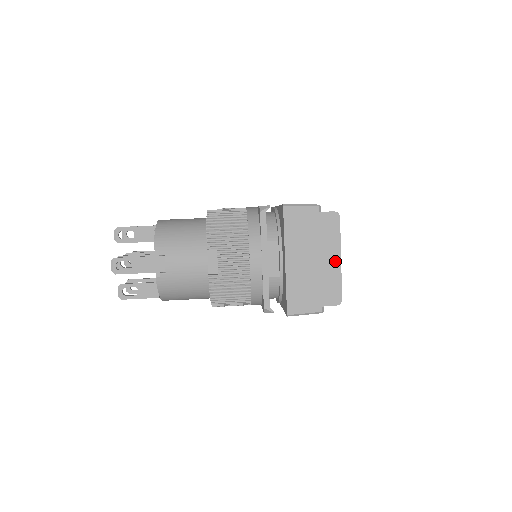
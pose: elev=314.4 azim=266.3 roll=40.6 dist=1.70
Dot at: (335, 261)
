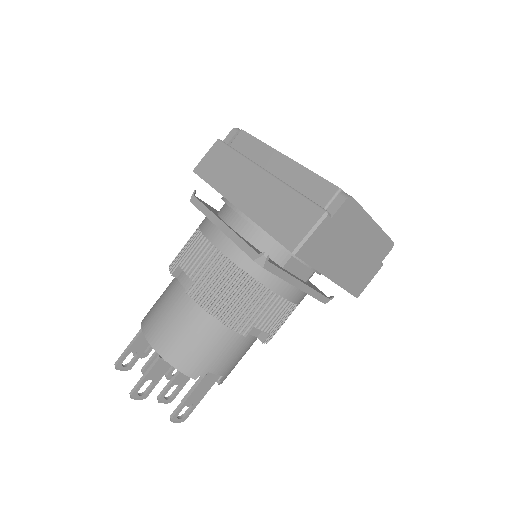
Dot at: (371, 229)
